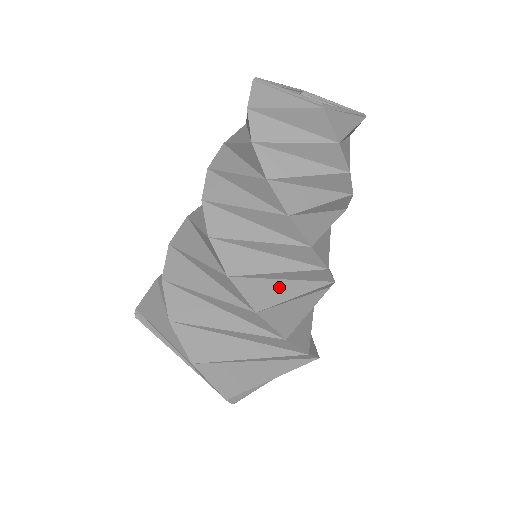
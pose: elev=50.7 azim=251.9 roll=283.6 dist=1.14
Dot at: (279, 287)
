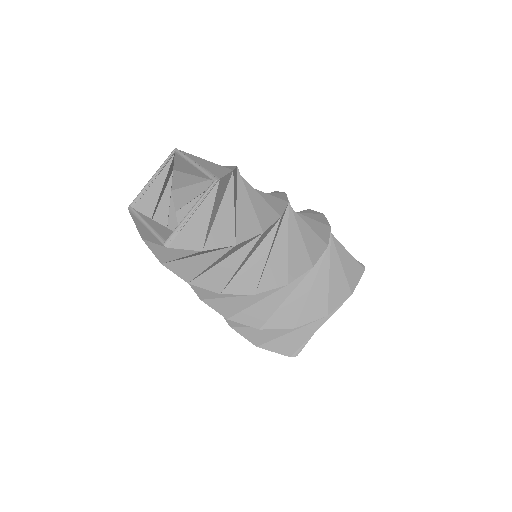
Dot at: (267, 303)
